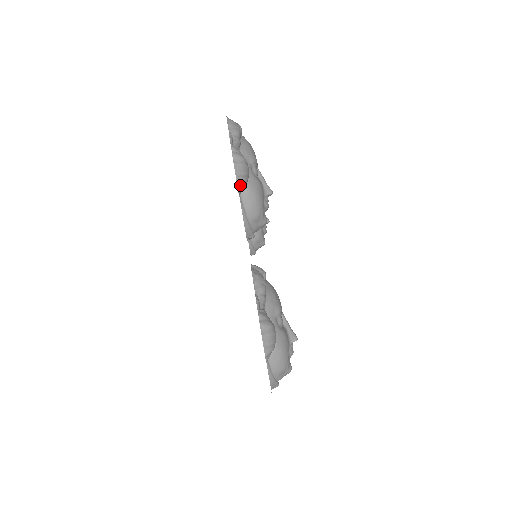
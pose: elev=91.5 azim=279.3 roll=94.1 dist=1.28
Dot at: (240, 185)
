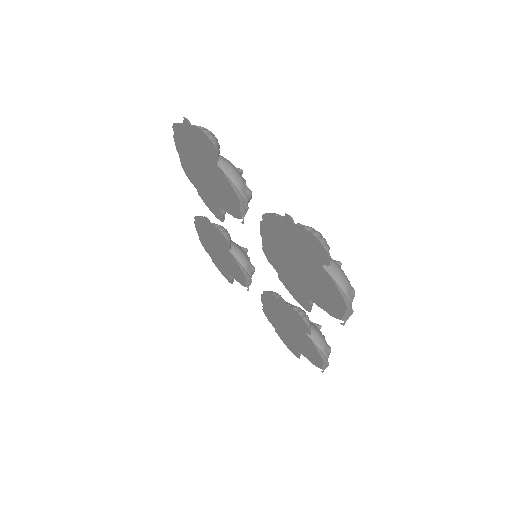
Dot at: (216, 145)
